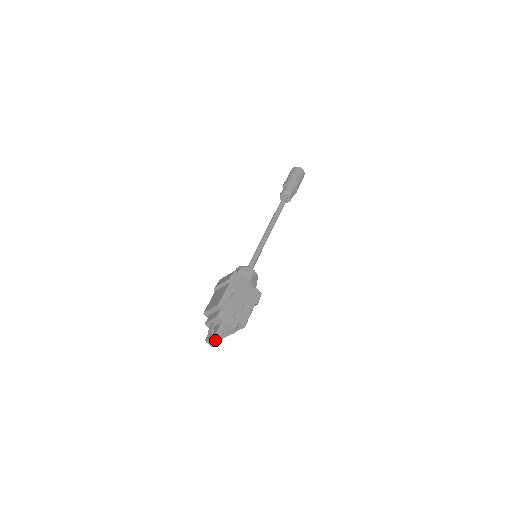
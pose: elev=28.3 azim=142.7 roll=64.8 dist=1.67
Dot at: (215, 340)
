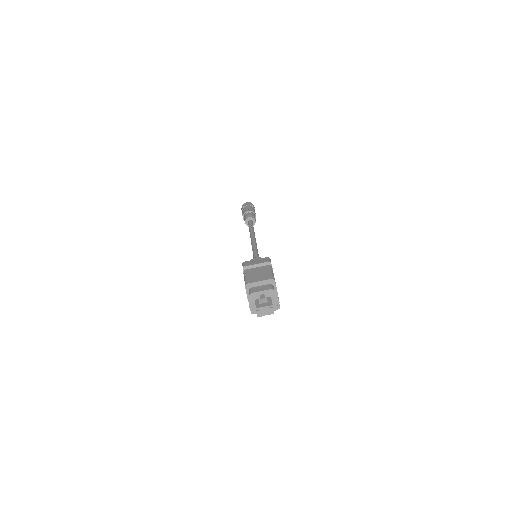
Dot at: (270, 310)
